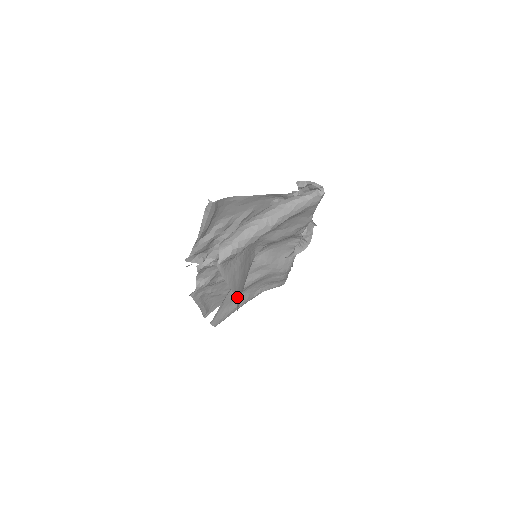
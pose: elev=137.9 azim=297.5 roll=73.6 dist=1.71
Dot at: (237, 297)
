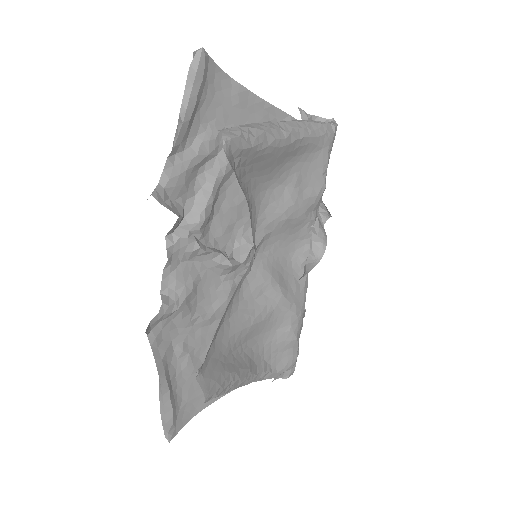
Dot at: occluded
